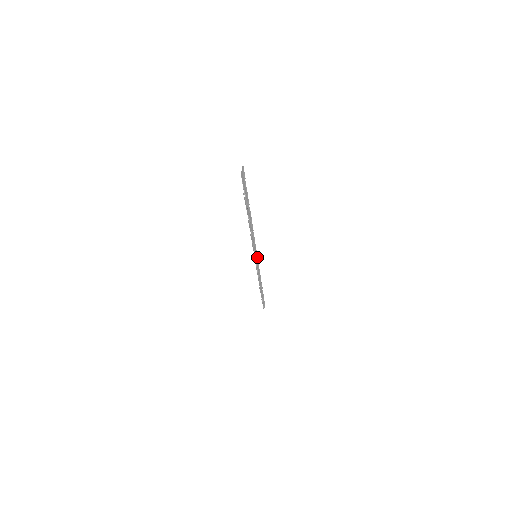
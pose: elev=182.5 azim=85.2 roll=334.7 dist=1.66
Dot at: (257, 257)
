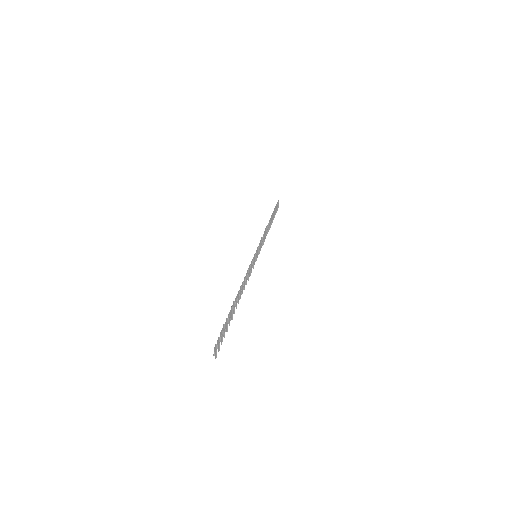
Dot at: (258, 251)
